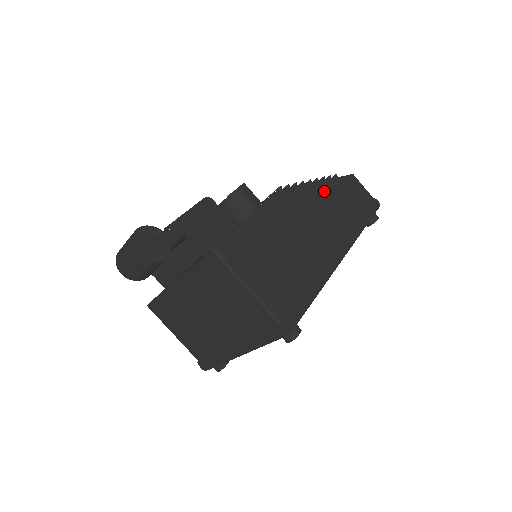
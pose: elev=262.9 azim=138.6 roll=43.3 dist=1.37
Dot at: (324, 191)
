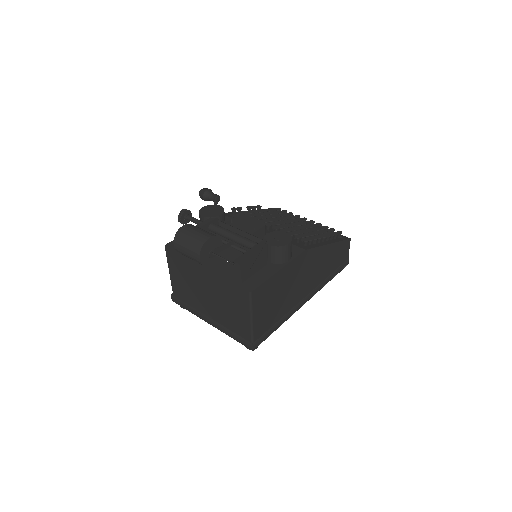
Dot at: (328, 252)
